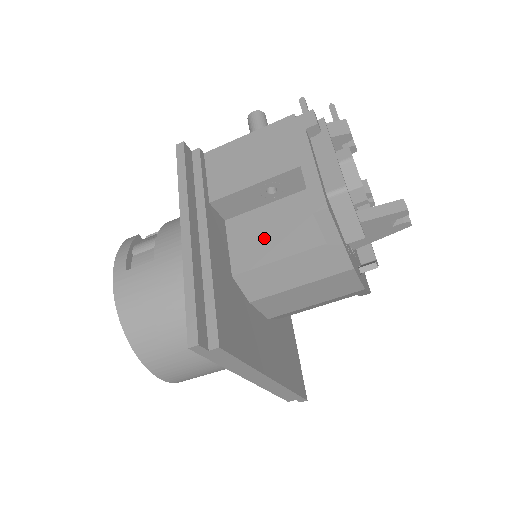
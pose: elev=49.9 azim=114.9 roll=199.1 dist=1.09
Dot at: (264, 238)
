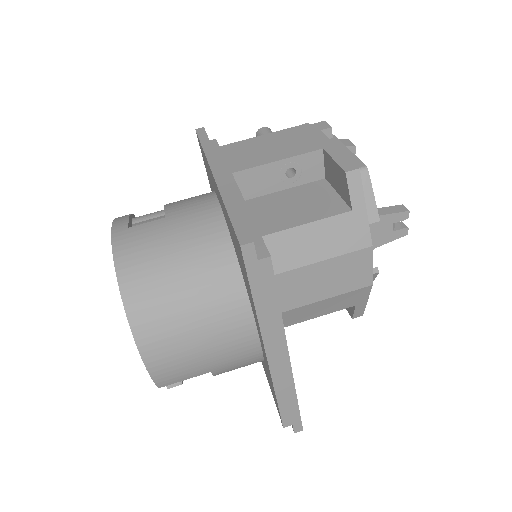
Dot at: (284, 211)
